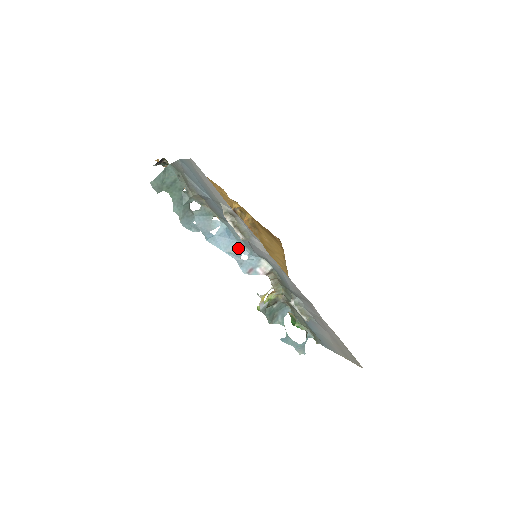
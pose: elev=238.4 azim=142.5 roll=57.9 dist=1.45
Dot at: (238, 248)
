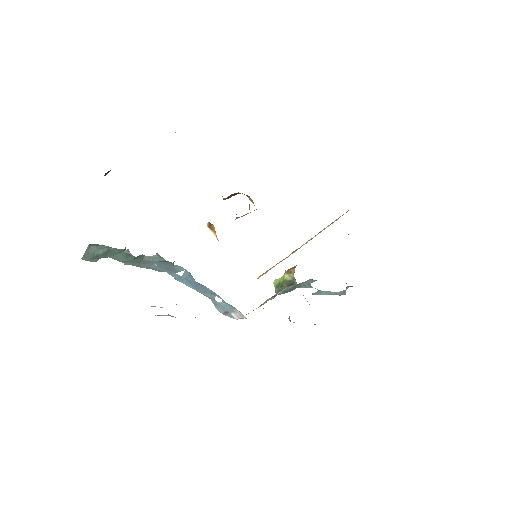
Dot at: (209, 291)
